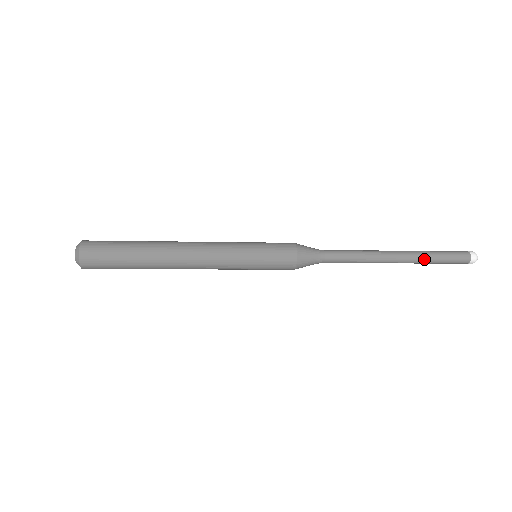
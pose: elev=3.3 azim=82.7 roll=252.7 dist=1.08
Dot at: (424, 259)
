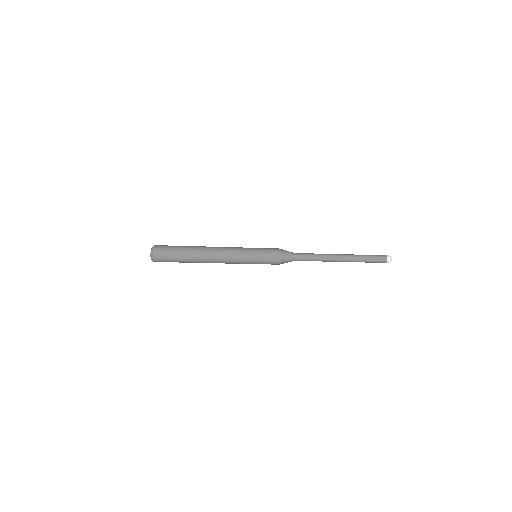
Dot at: (358, 258)
